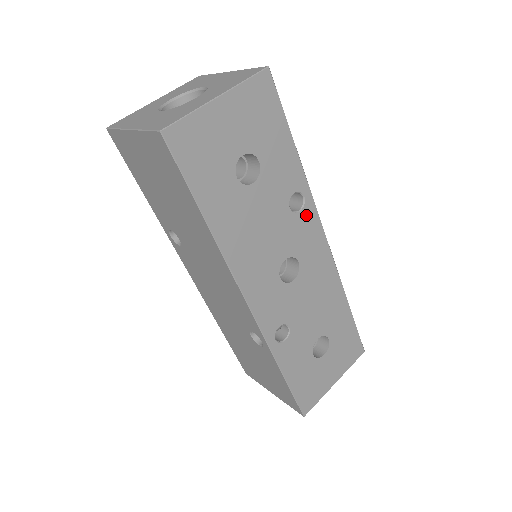
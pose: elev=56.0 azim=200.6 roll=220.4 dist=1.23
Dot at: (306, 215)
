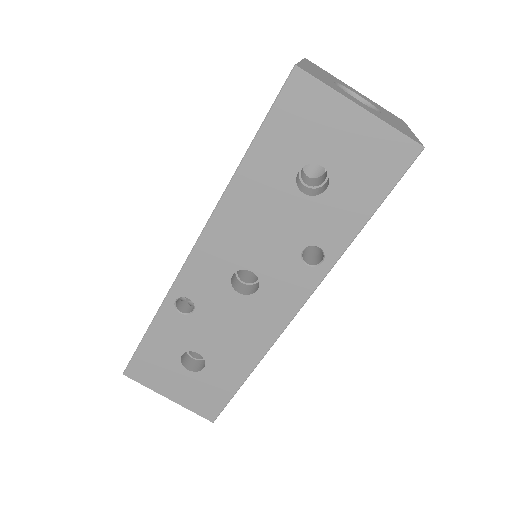
Dot at: (306, 274)
